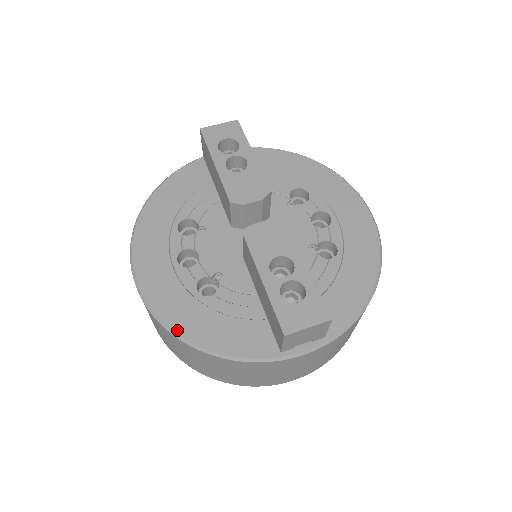
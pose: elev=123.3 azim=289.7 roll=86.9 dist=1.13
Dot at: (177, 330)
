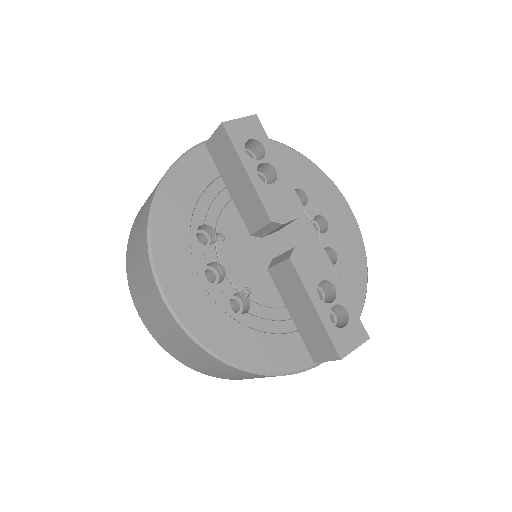
Dot at: (223, 355)
